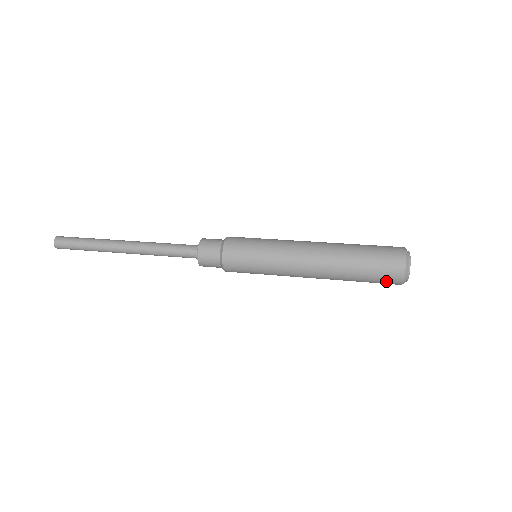
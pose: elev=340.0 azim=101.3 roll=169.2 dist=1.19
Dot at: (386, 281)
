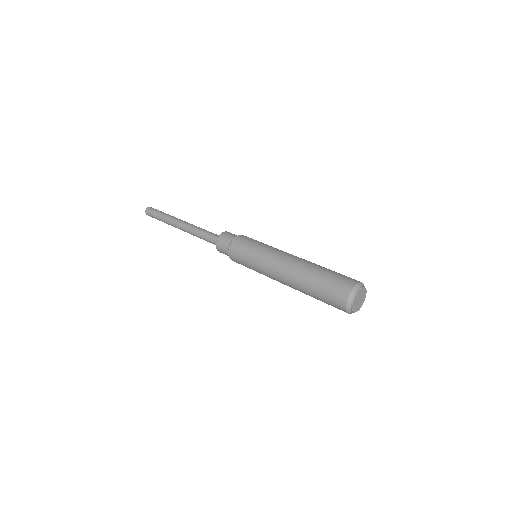
Dot at: (334, 301)
